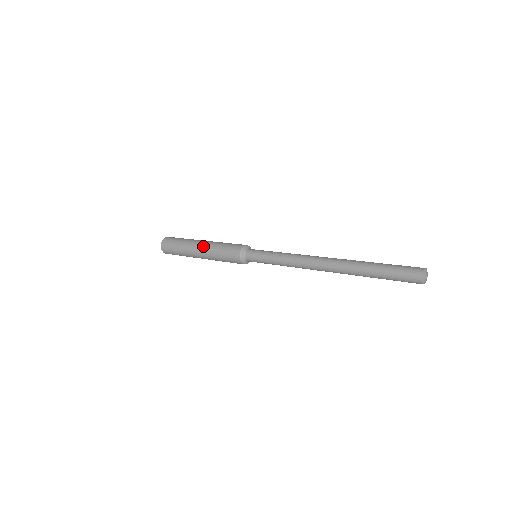
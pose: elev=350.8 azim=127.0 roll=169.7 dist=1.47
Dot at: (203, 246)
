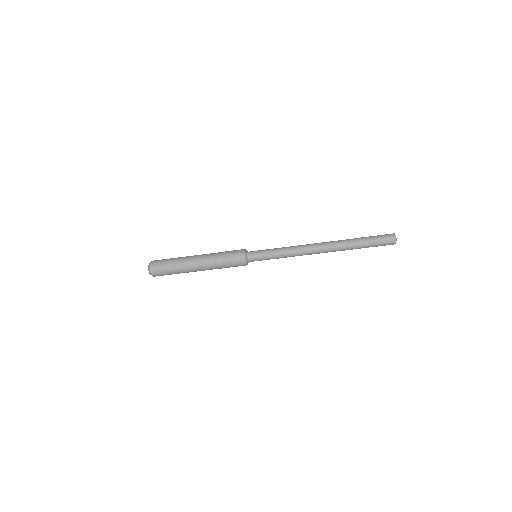
Dot at: (202, 257)
